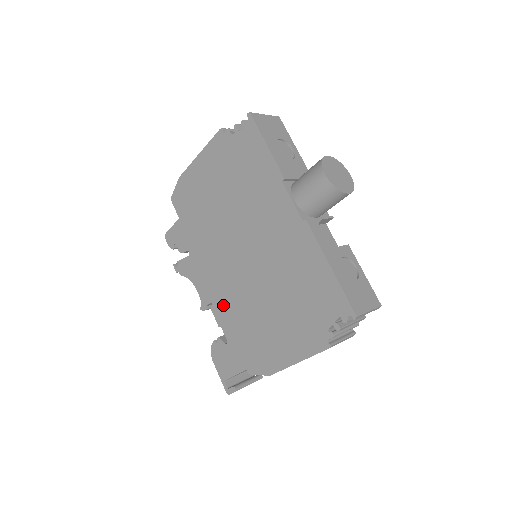
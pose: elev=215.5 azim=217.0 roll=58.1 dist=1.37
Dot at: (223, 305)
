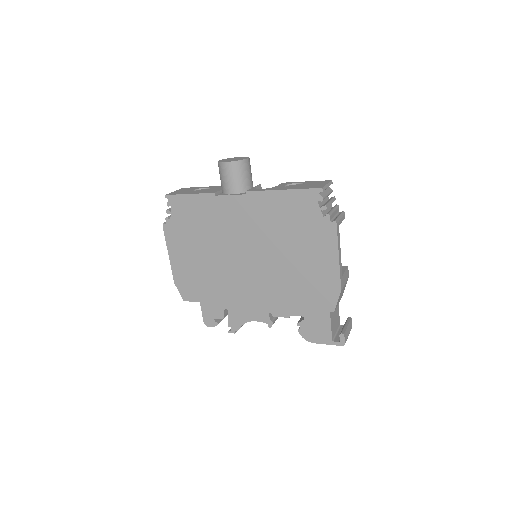
Dot at: (275, 302)
